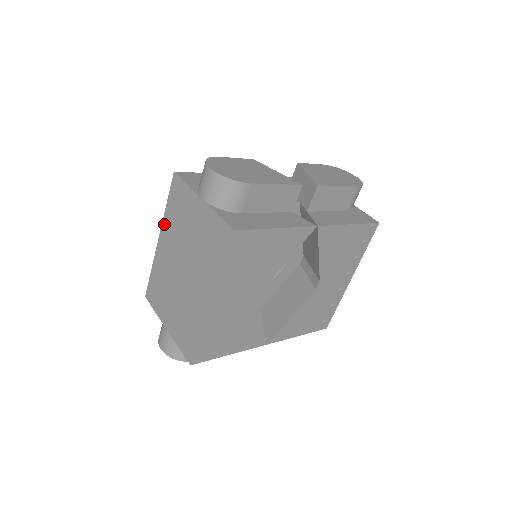
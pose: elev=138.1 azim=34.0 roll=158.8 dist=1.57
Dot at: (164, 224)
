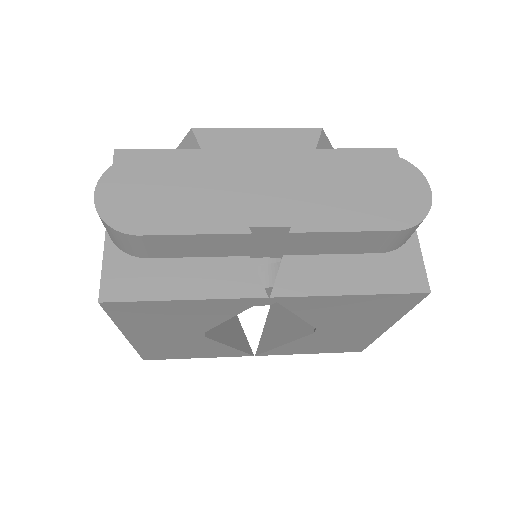
Dot at: occluded
